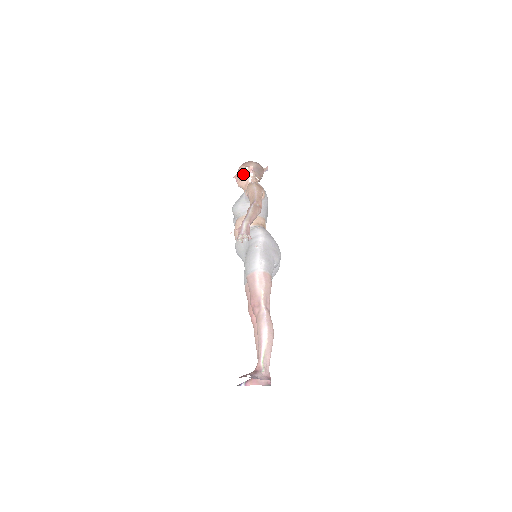
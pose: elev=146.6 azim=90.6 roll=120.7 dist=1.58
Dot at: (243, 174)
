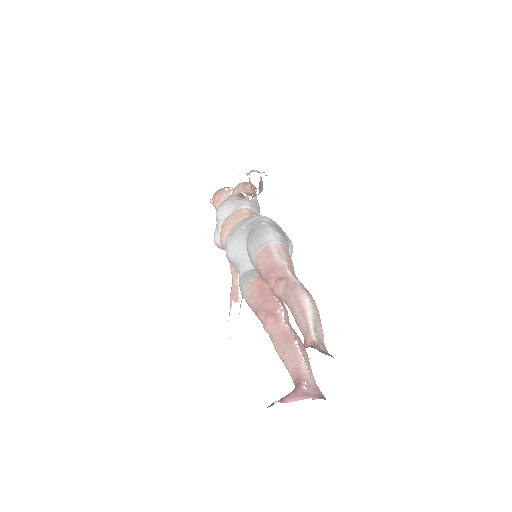
Dot at: (222, 193)
